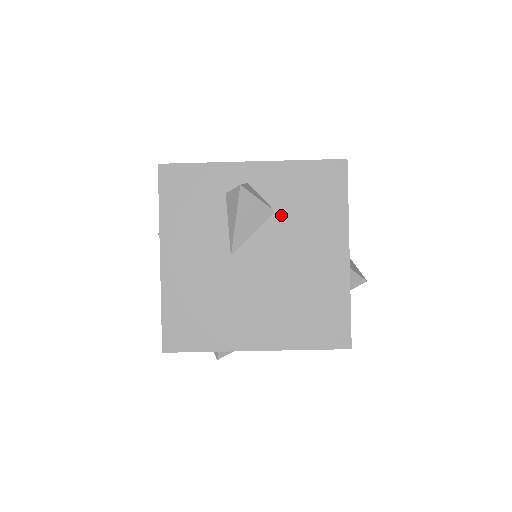
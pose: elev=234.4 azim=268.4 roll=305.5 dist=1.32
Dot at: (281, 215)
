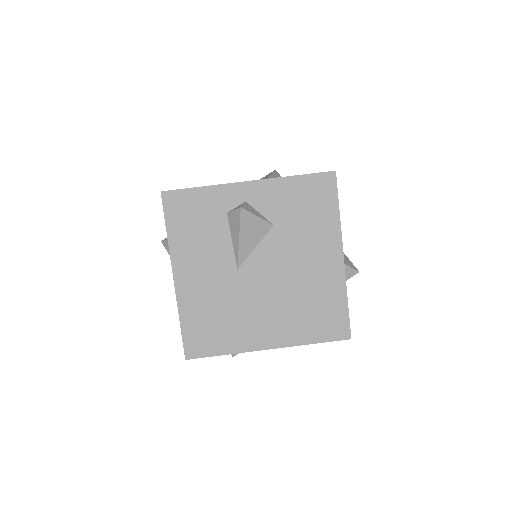
Dot at: (279, 228)
